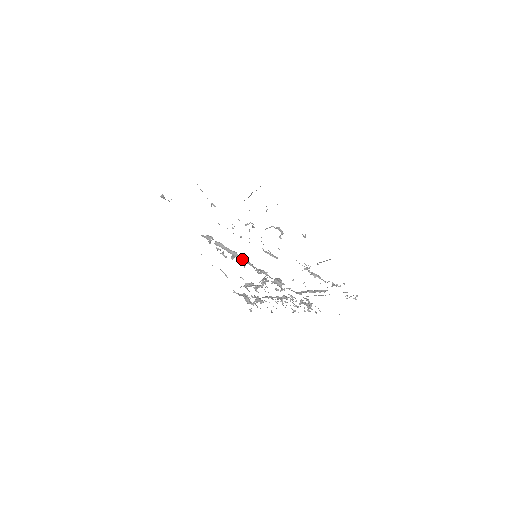
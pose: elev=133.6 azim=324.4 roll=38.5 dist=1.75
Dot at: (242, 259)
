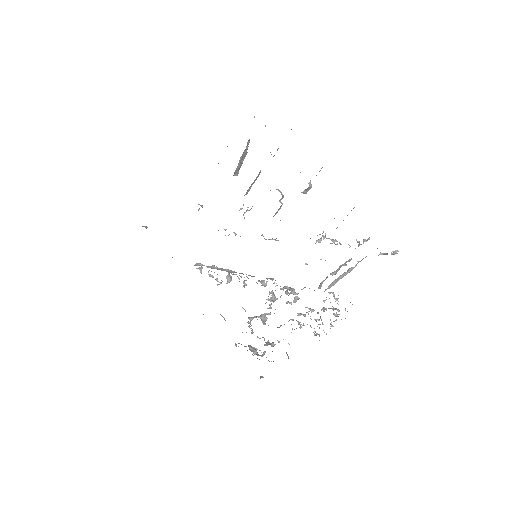
Dot at: (240, 273)
